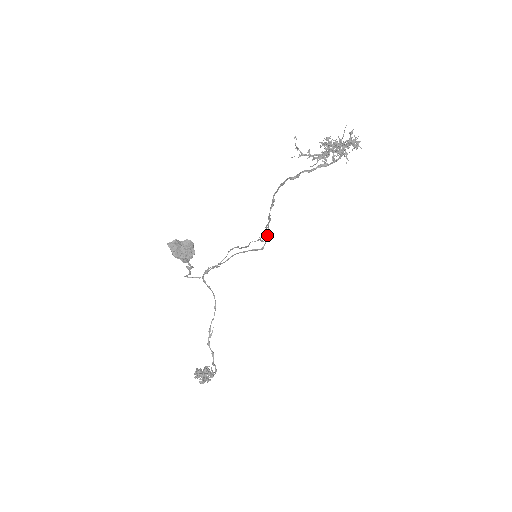
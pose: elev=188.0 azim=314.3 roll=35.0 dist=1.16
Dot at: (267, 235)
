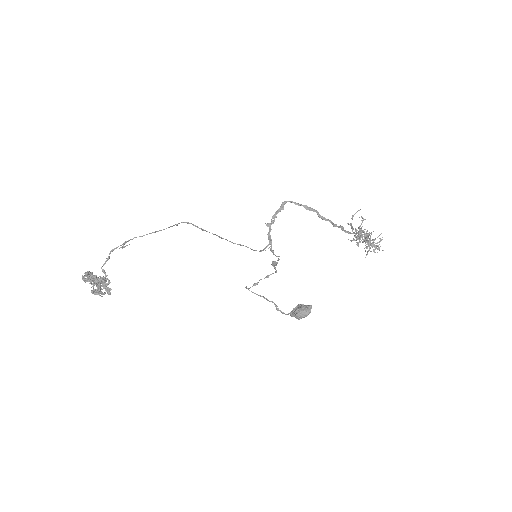
Dot at: occluded
